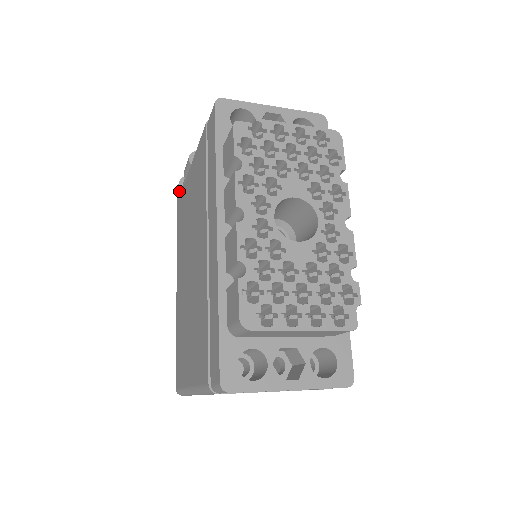
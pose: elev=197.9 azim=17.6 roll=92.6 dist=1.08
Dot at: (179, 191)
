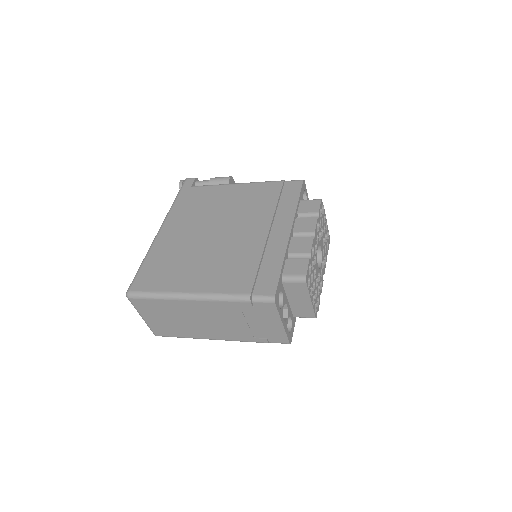
Dot at: (193, 183)
